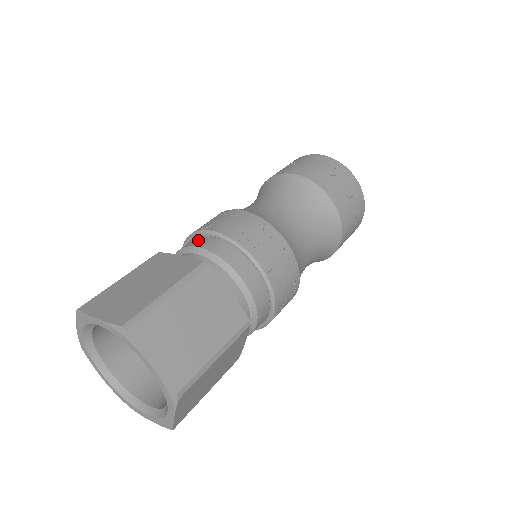
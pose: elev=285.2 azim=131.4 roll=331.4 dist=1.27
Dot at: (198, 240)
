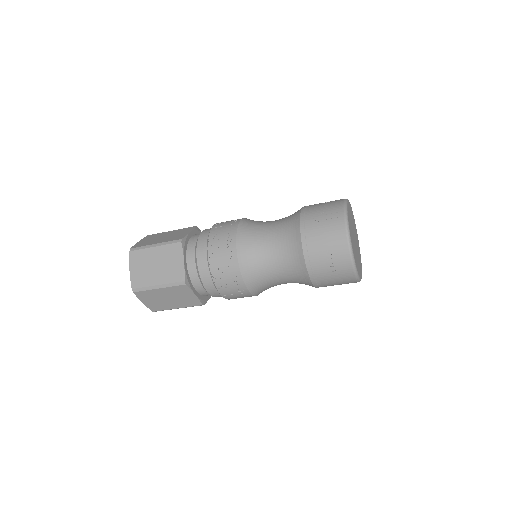
Dot at: occluded
